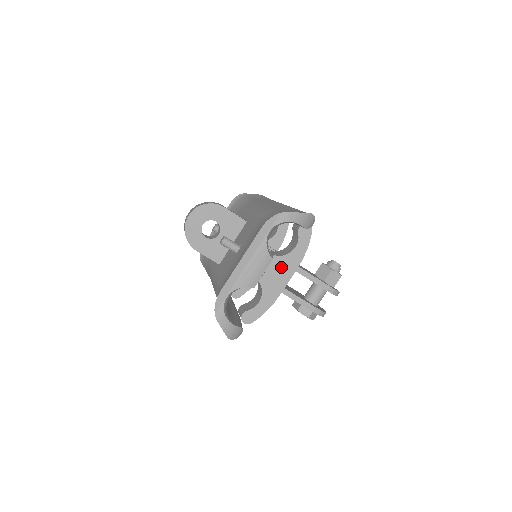
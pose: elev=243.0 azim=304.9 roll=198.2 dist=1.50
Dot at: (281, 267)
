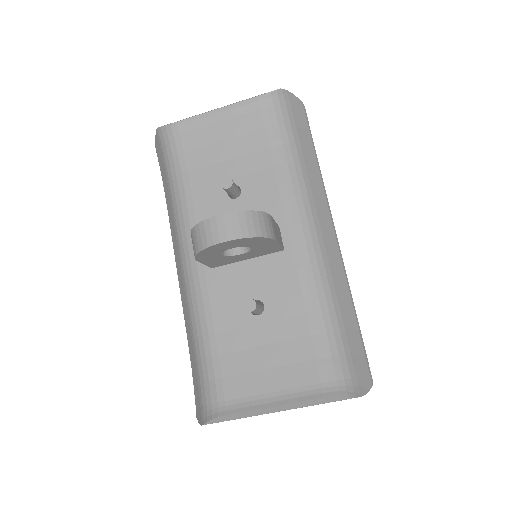
Dot at: occluded
